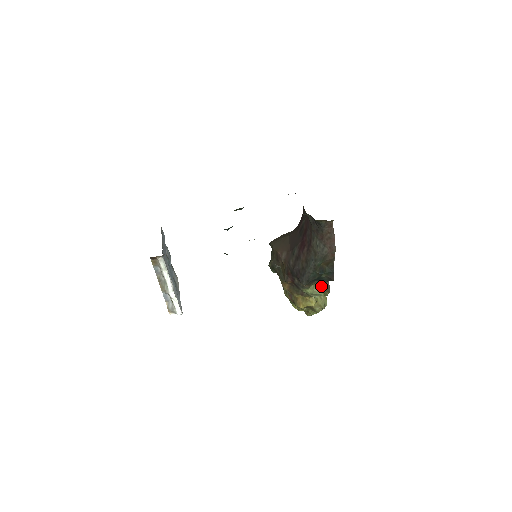
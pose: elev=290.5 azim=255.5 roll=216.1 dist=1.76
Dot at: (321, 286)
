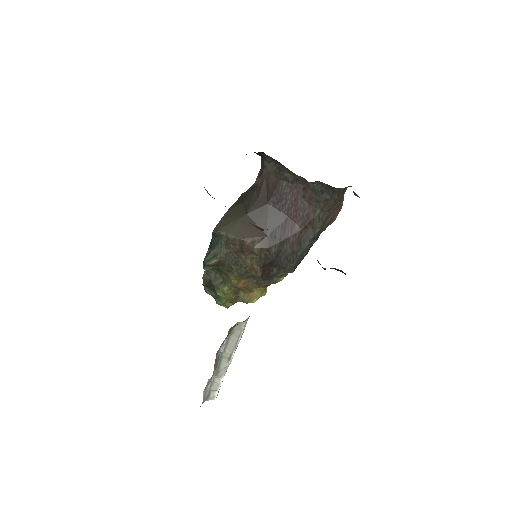
Dot at: occluded
